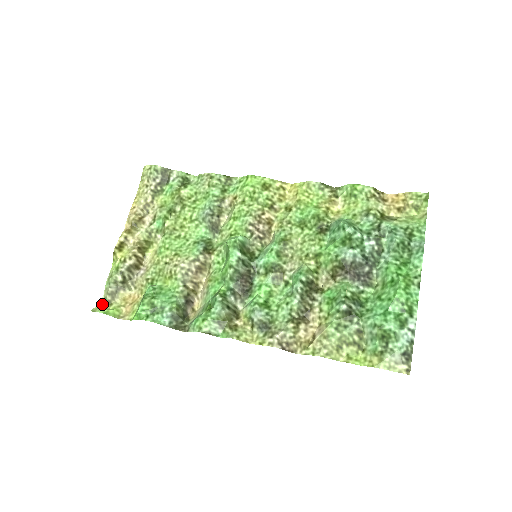
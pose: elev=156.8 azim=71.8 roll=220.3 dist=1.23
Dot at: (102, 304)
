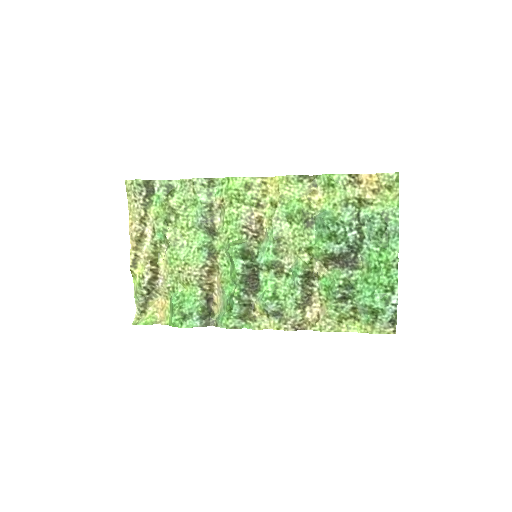
Dot at: (138, 314)
